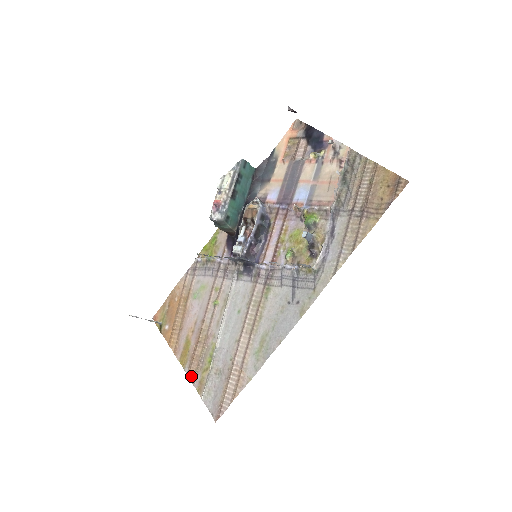
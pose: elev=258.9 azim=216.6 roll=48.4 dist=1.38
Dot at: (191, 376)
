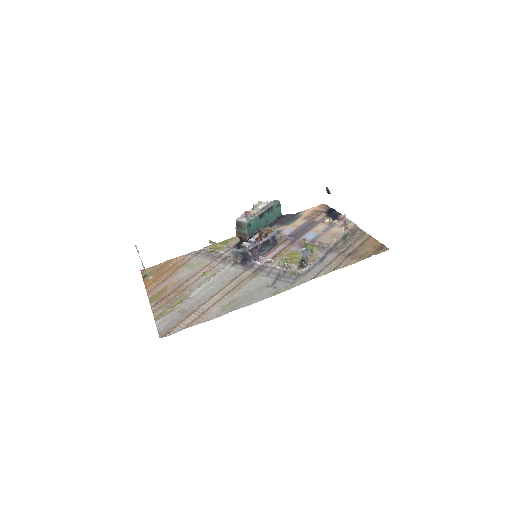
Dot at: (154, 309)
